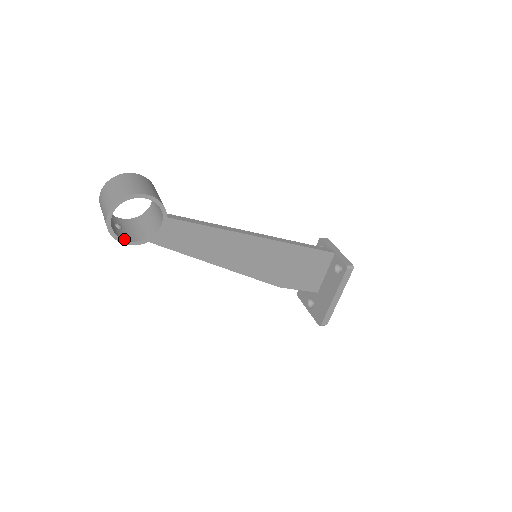
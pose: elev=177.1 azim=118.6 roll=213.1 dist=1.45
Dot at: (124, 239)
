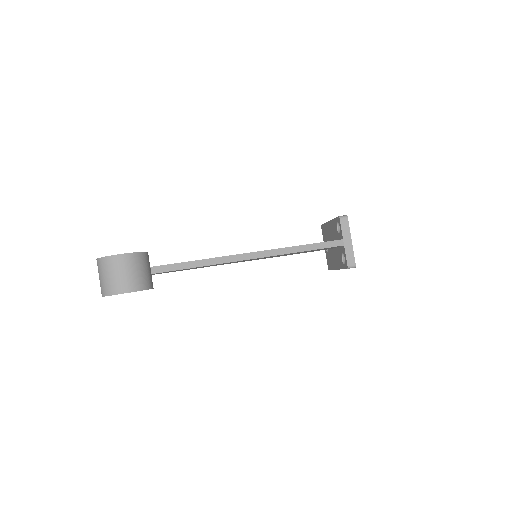
Dot at: occluded
